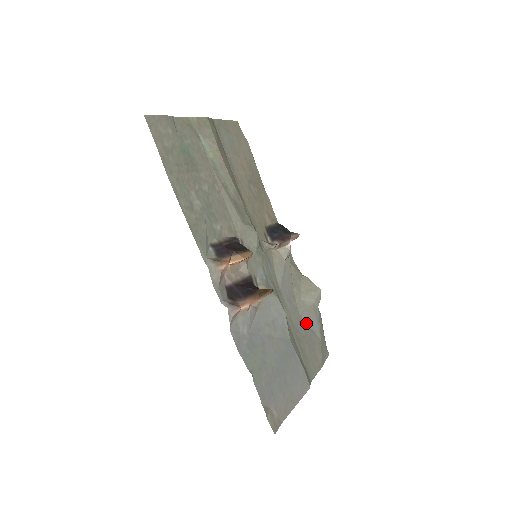
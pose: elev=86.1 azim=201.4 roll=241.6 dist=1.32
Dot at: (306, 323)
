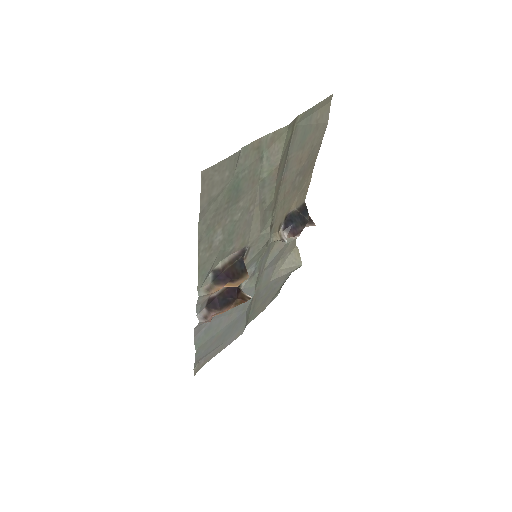
Dot at: (272, 285)
